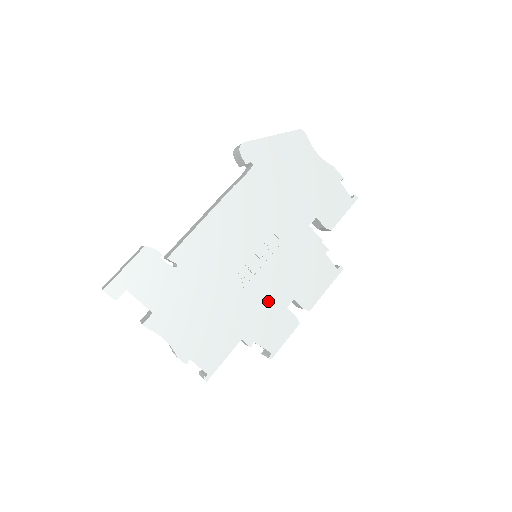
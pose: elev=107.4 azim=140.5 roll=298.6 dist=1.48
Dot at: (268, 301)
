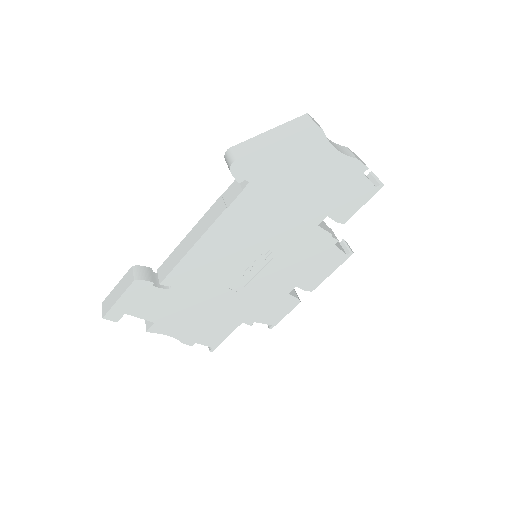
Dot at: (268, 293)
